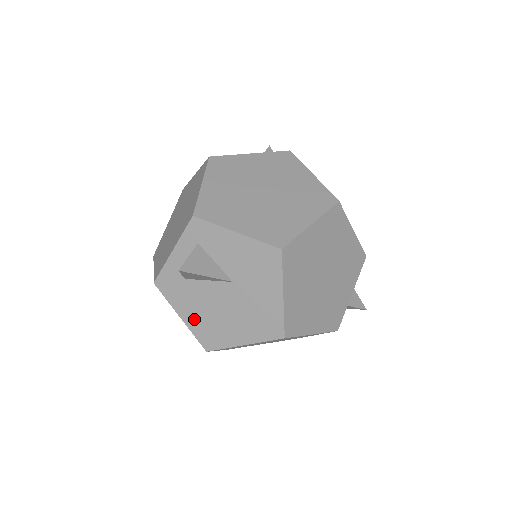
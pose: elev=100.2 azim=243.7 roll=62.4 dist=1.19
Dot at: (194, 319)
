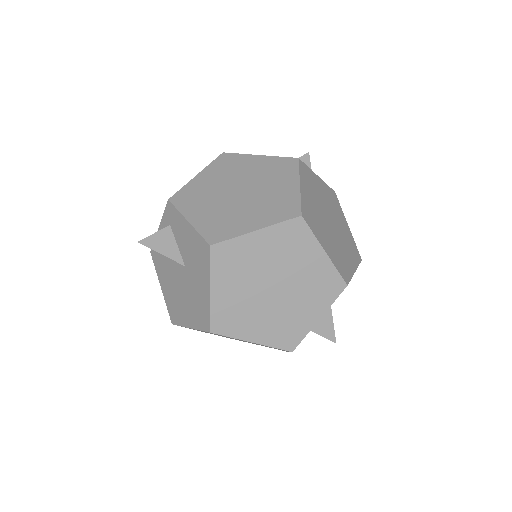
Dot at: (167, 292)
